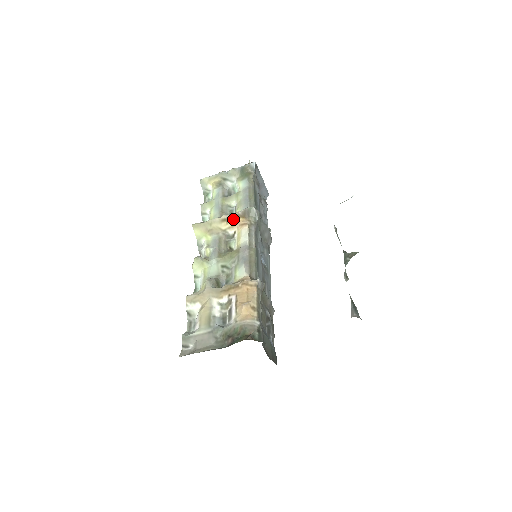
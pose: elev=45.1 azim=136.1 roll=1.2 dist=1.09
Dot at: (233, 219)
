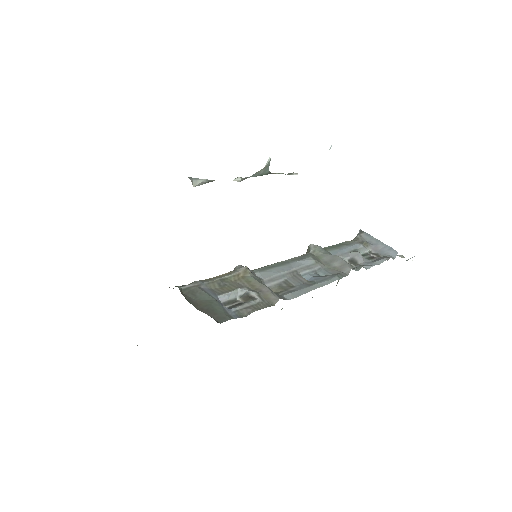
Dot at: occluded
